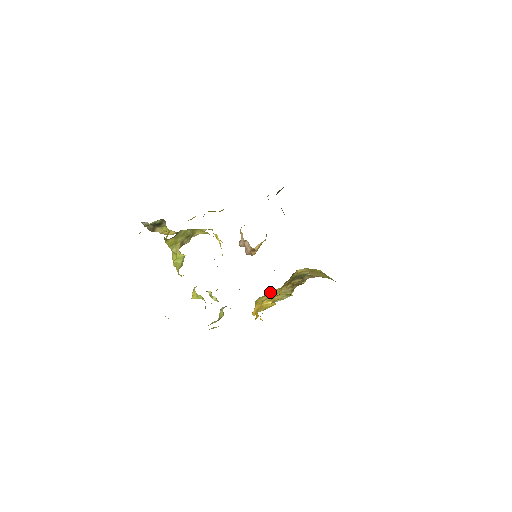
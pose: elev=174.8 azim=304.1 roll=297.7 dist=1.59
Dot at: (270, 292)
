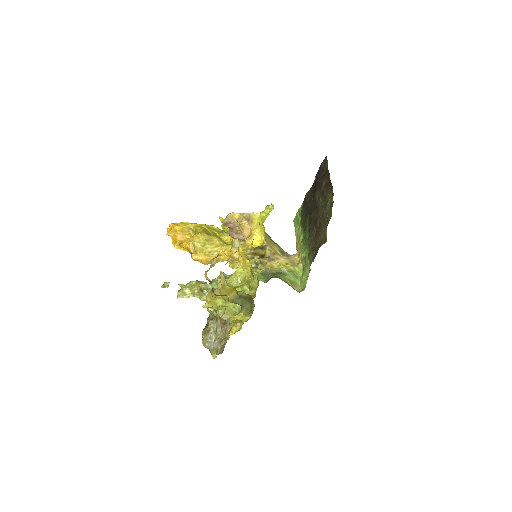
Dot at: (227, 253)
